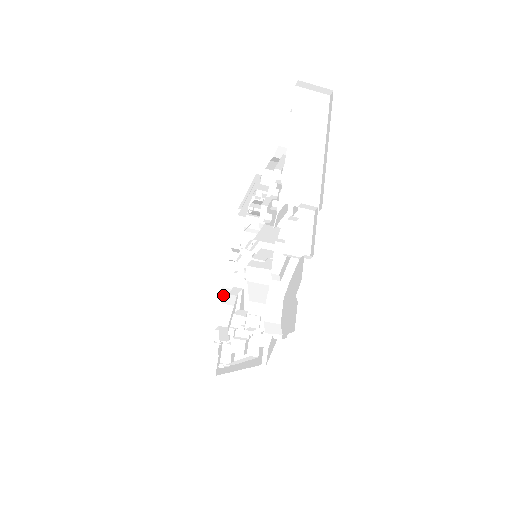
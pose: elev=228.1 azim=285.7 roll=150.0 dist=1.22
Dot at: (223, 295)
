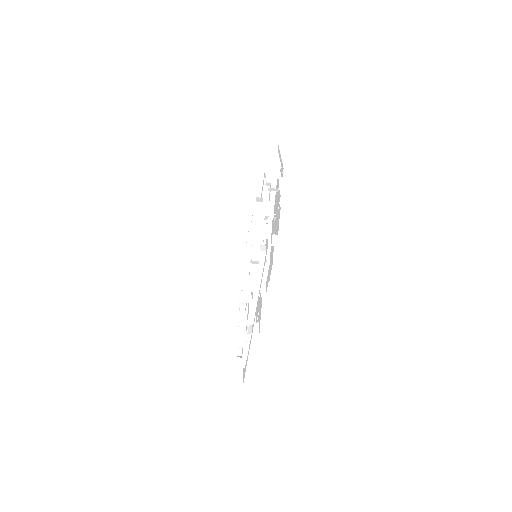
Dot at: occluded
